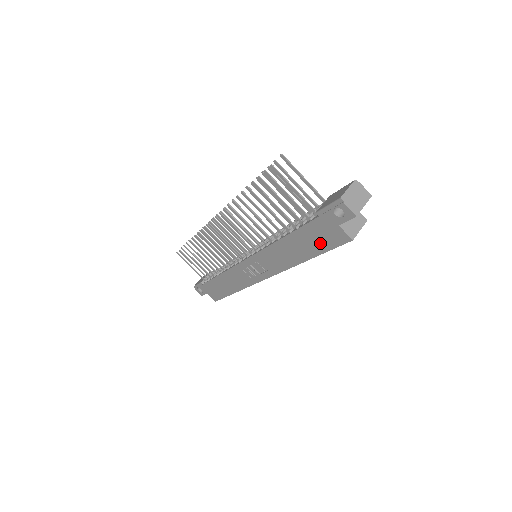
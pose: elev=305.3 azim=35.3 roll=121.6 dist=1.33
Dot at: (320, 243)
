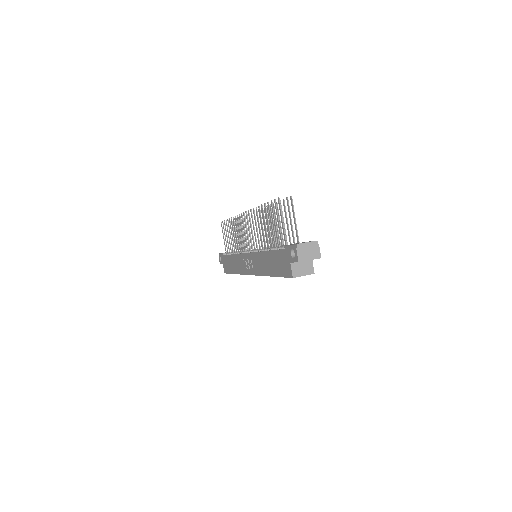
Dot at: (280, 268)
